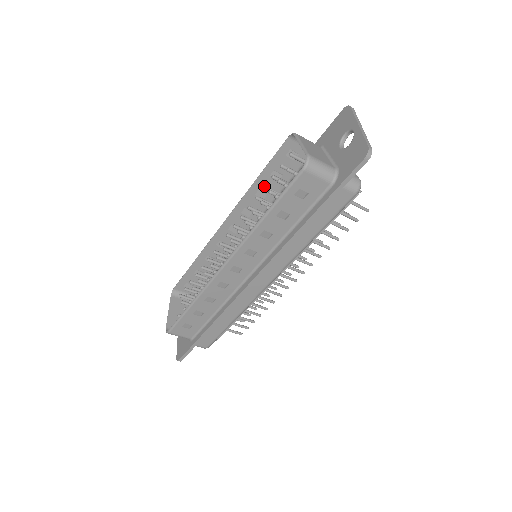
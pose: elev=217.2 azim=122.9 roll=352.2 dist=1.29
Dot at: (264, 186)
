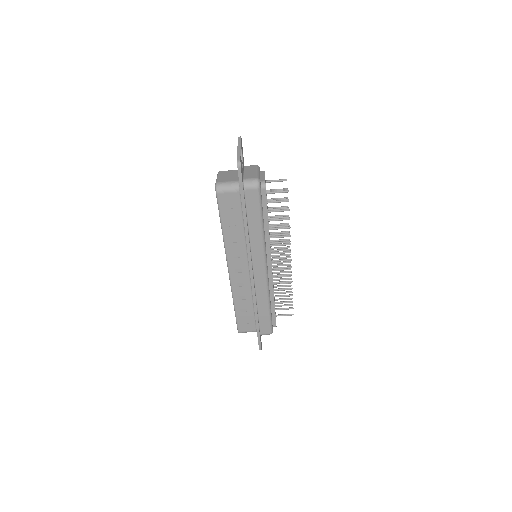
Dot at: occluded
